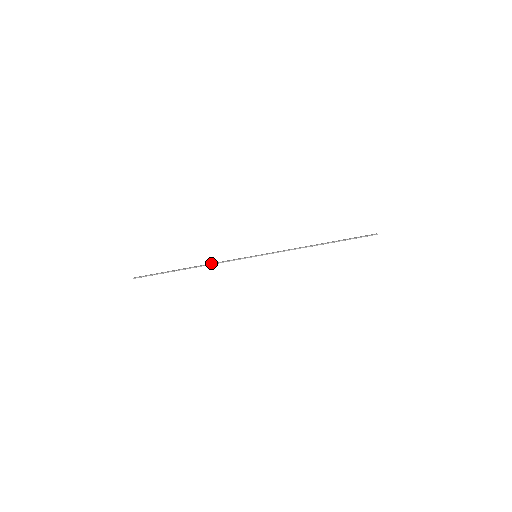
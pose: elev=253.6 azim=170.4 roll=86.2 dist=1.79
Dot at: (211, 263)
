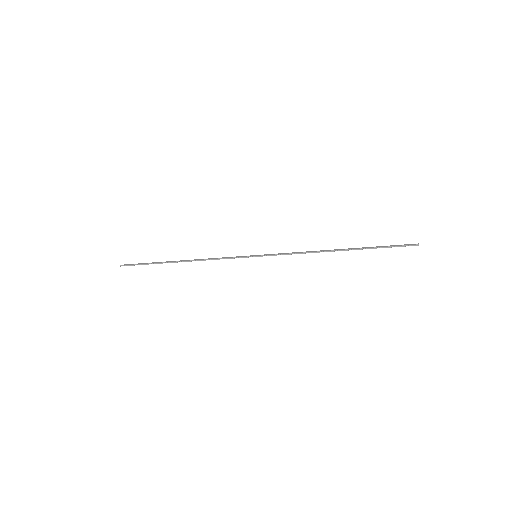
Dot at: occluded
